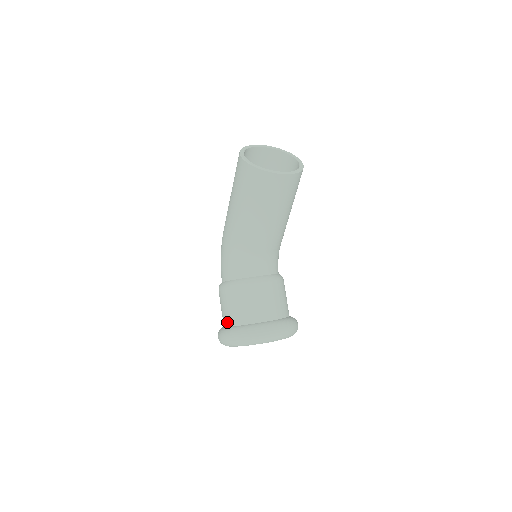
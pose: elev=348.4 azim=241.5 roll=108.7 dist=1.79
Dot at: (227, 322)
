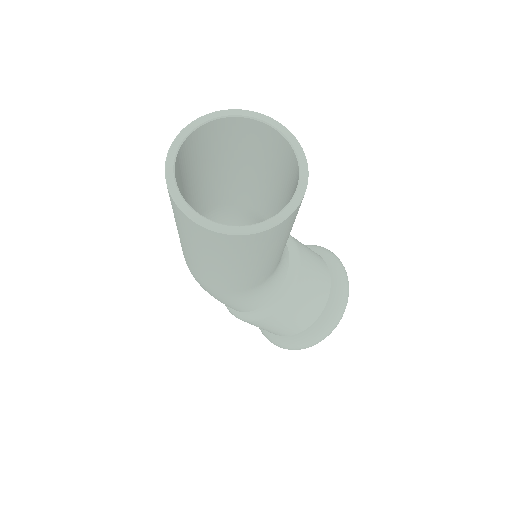
Dot at: (284, 335)
